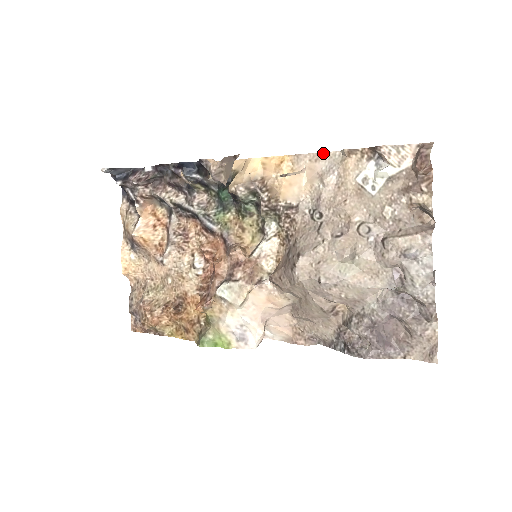
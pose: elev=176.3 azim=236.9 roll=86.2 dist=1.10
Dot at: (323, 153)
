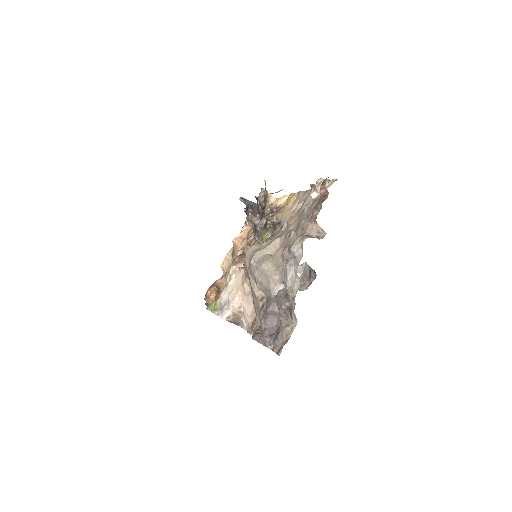
Dot at: (308, 190)
